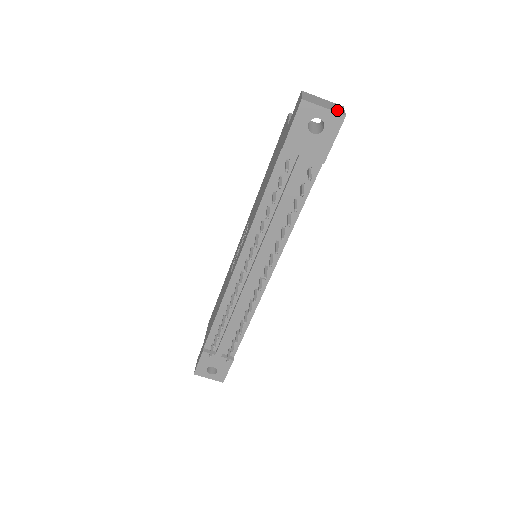
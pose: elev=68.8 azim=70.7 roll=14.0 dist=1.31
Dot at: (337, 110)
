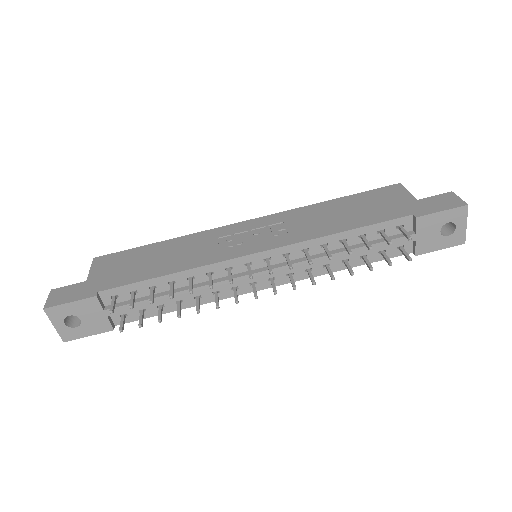
Dot at: (462, 233)
